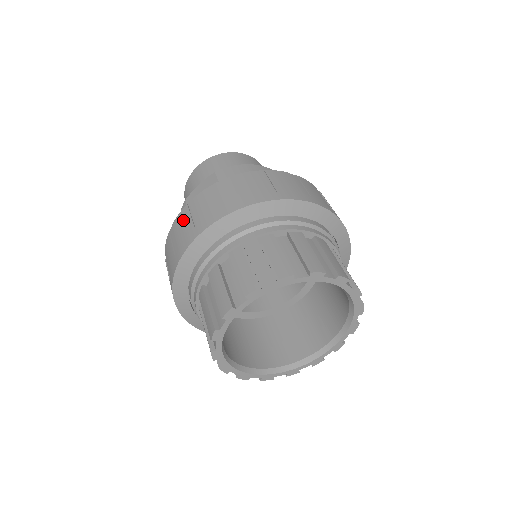
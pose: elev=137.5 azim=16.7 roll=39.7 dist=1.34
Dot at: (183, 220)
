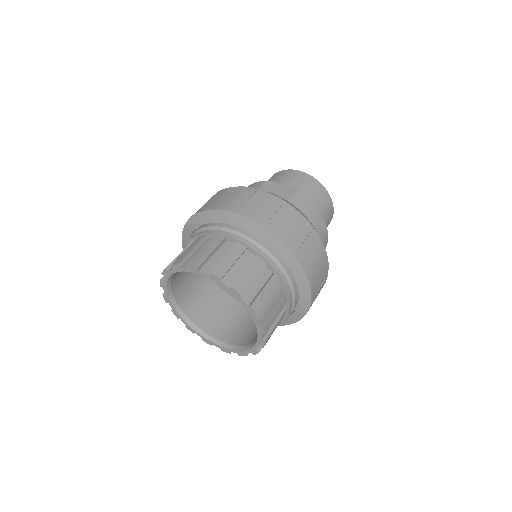
Dot at: (244, 194)
